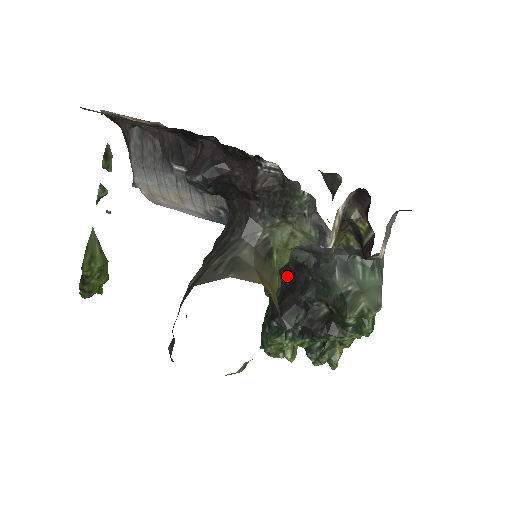
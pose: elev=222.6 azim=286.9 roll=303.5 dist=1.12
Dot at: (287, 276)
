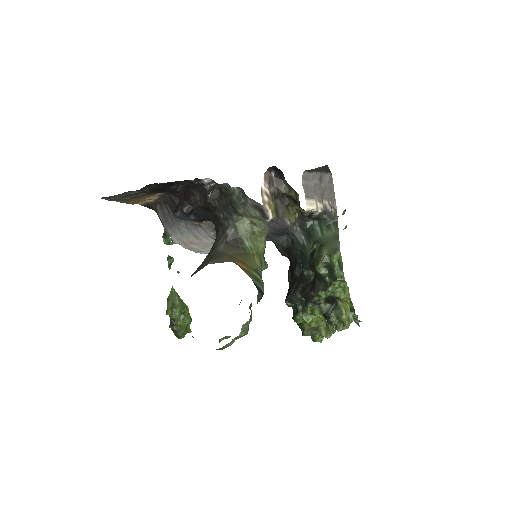
Dot at: (290, 265)
